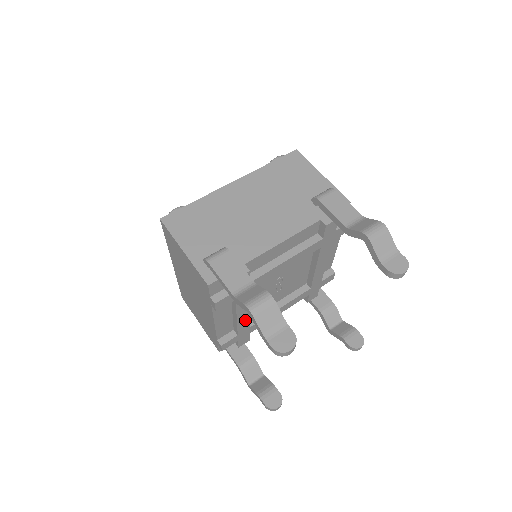
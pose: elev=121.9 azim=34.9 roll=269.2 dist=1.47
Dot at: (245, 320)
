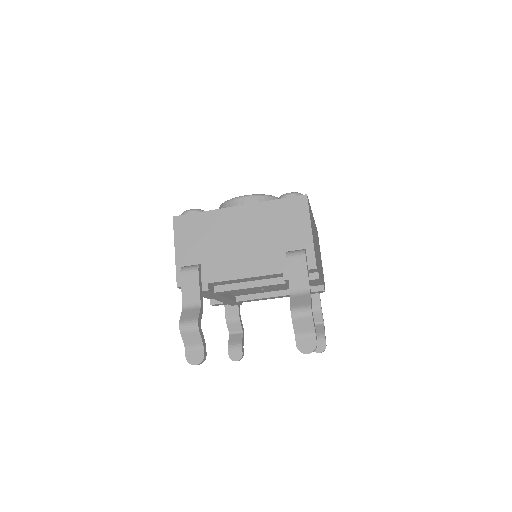
Dot at: (227, 300)
